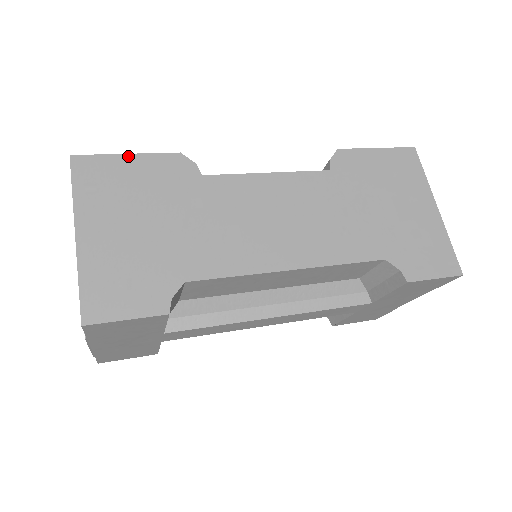
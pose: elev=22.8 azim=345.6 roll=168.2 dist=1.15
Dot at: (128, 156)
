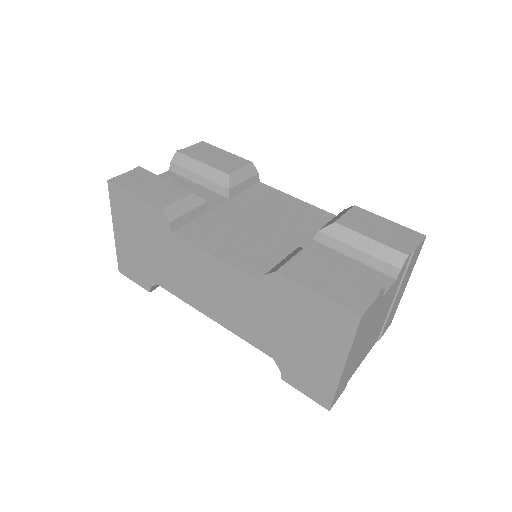
Dot at: (134, 196)
